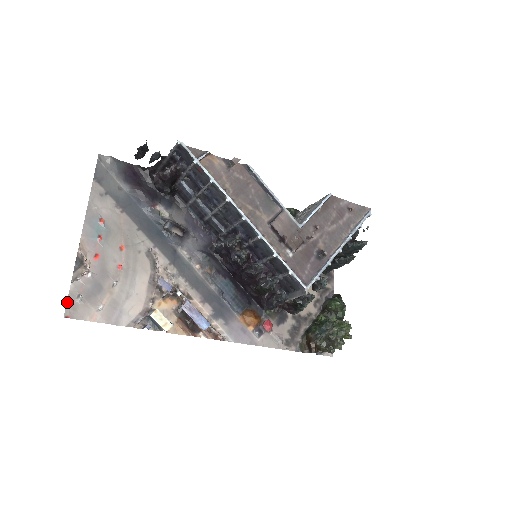
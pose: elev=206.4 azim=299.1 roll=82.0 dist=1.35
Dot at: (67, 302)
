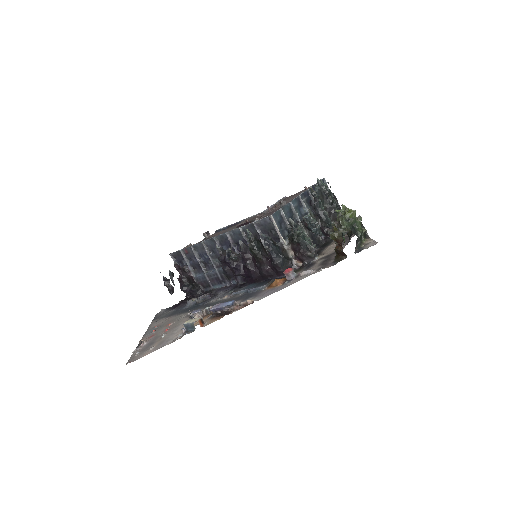
Dot at: (129, 360)
